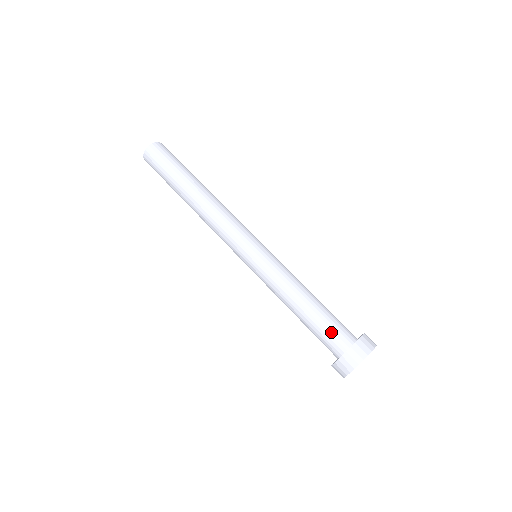
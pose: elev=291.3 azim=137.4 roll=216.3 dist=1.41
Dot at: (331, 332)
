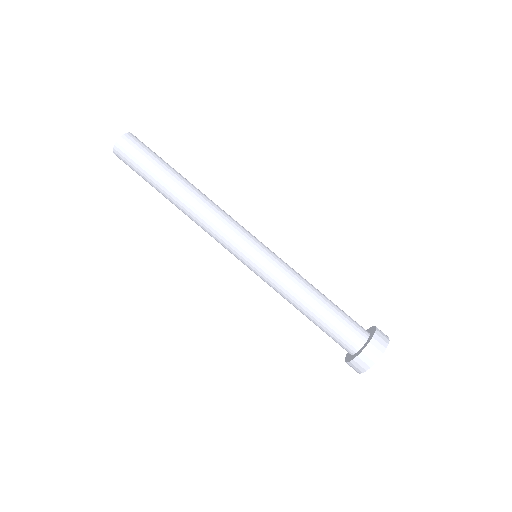
Dot at: (335, 340)
